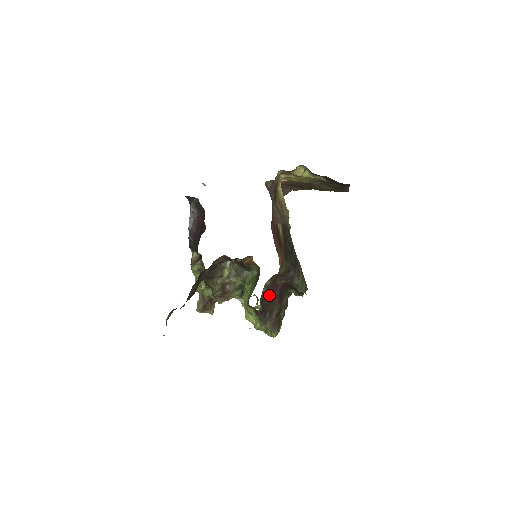
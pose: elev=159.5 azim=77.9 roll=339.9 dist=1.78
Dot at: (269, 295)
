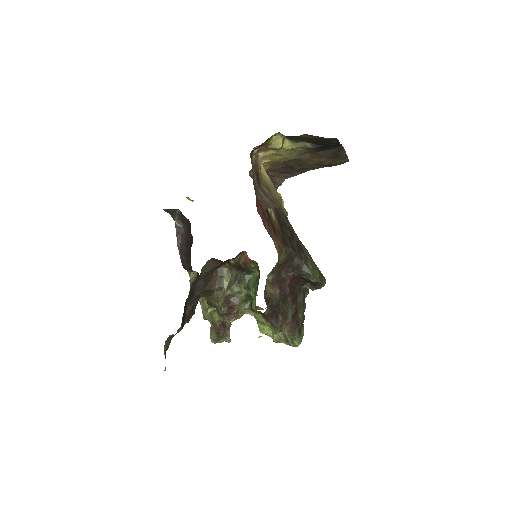
Dot at: (276, 293)
